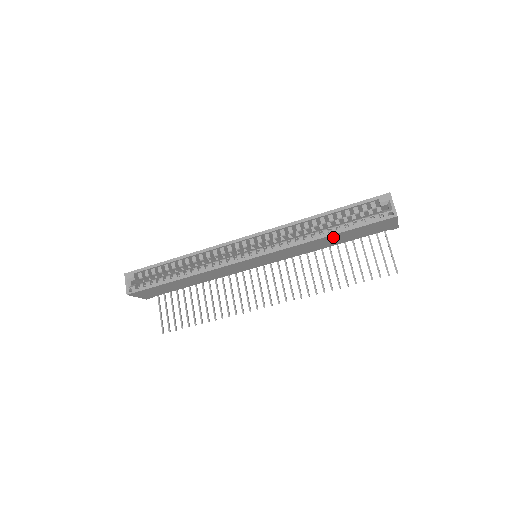
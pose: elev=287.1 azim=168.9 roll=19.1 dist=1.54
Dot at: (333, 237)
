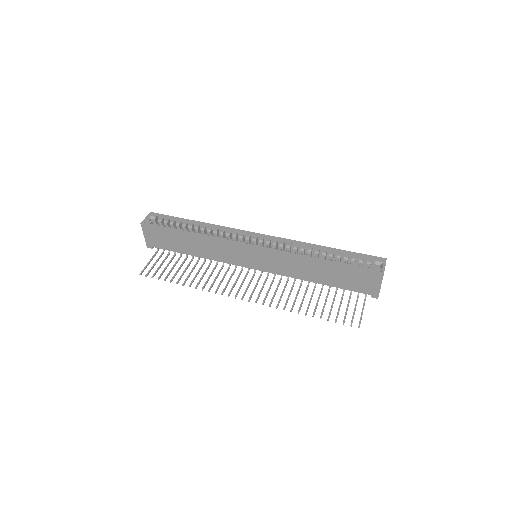
Dot at: (325, 267)
